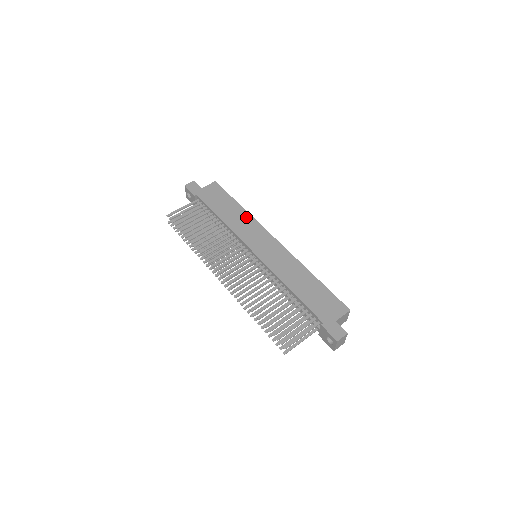
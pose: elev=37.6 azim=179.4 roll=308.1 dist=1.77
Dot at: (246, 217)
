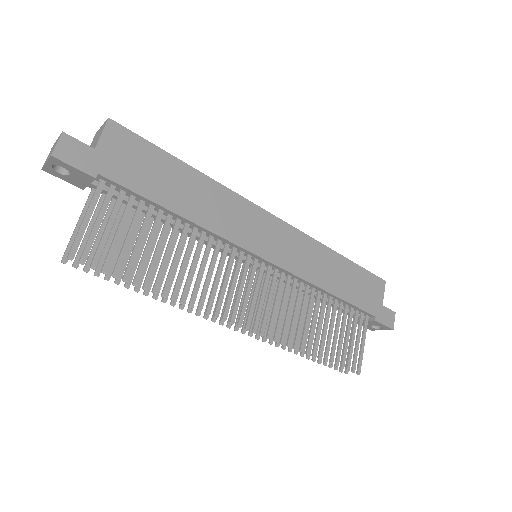
Dot at: (217, 192)
